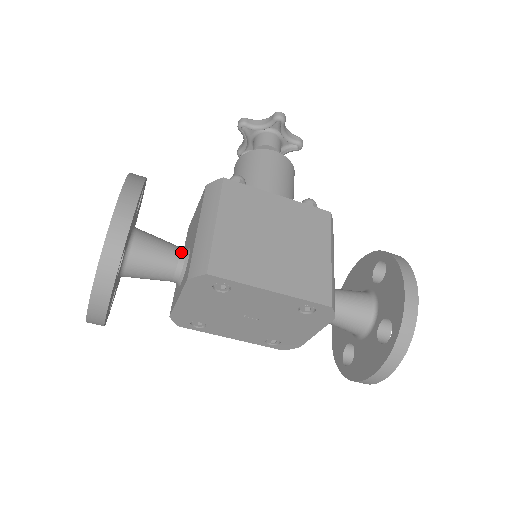
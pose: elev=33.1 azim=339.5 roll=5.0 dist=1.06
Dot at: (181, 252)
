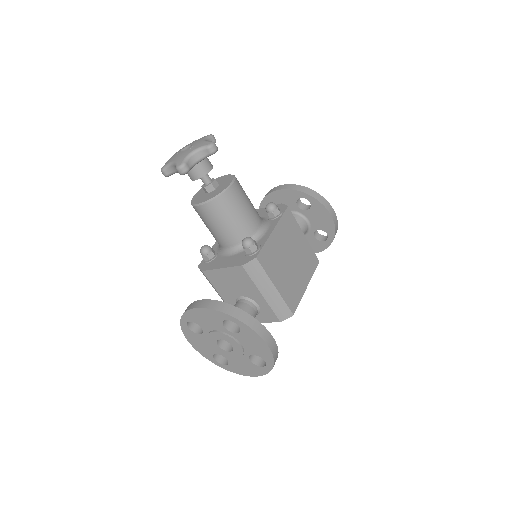
Dot at: (253, 307)
